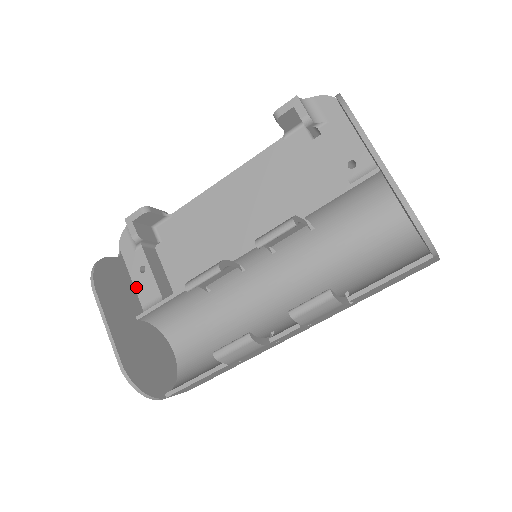
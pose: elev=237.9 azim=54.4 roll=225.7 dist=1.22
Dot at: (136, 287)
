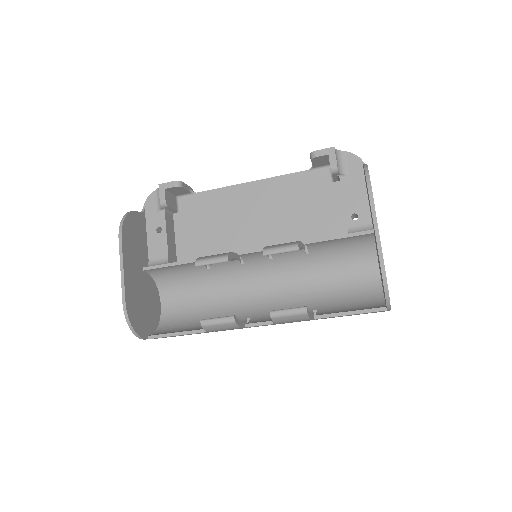
Dot at: (149, 242)
